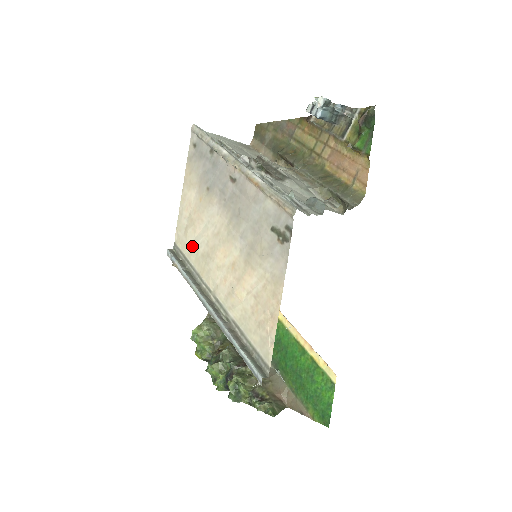
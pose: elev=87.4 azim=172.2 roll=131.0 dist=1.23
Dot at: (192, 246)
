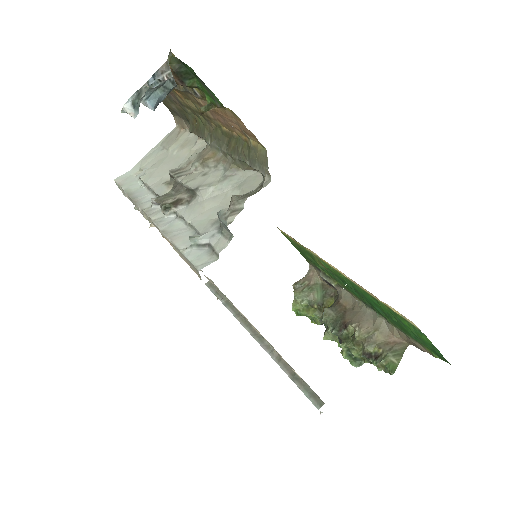
Dot at: occluded
